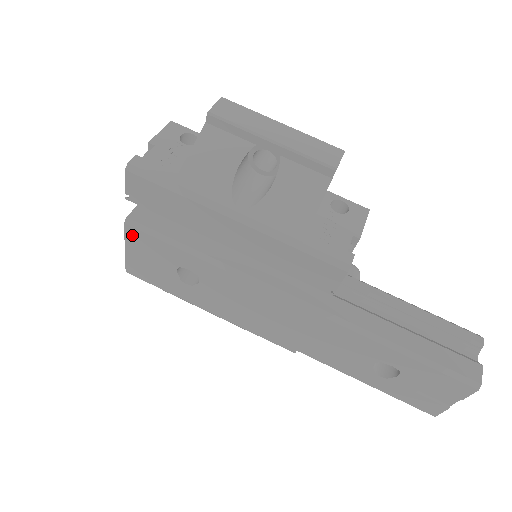
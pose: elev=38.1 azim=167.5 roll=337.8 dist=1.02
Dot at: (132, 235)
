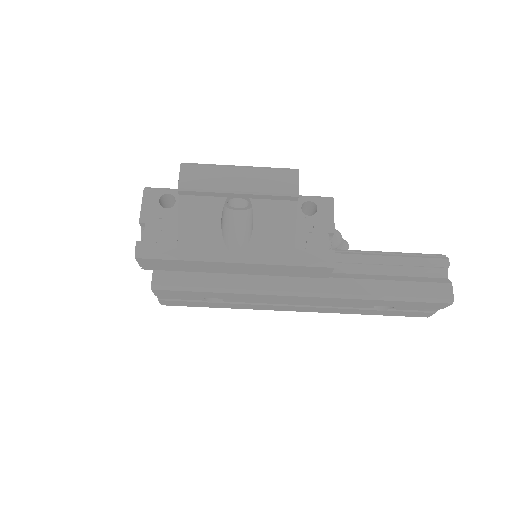
Dot at: (160, 293)
